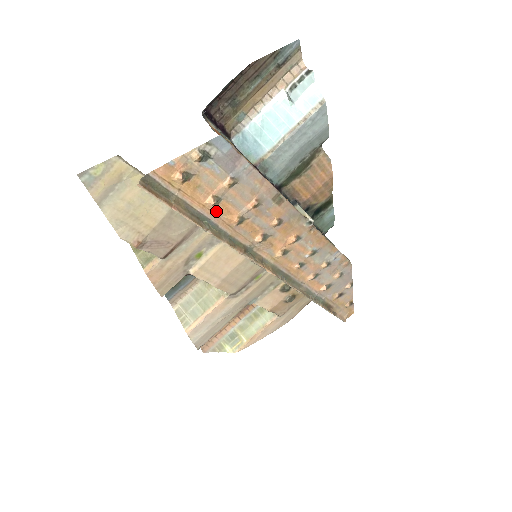
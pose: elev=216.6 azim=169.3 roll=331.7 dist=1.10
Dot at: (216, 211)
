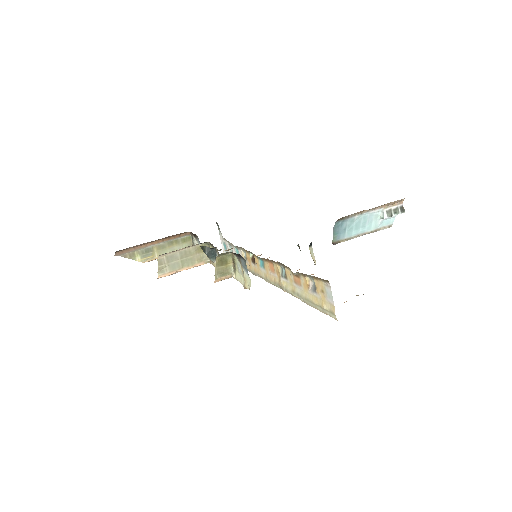
Dot at: occluded
